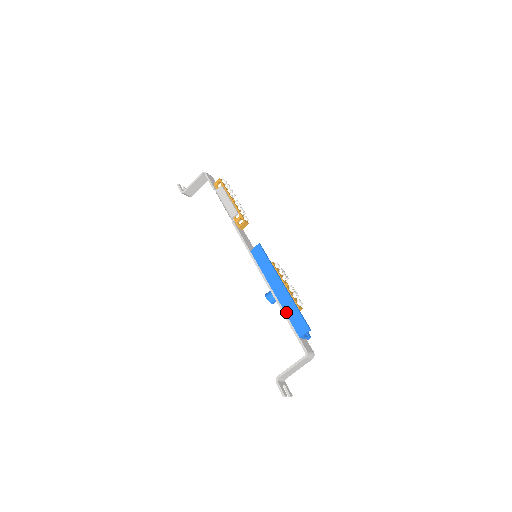
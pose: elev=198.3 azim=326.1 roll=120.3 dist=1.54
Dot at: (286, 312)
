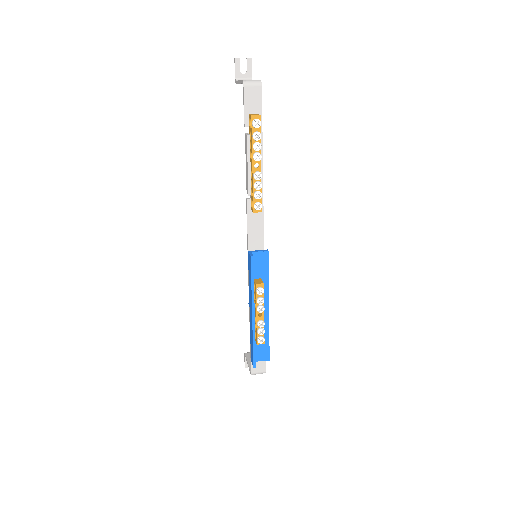
Dot at: (250, 335)
